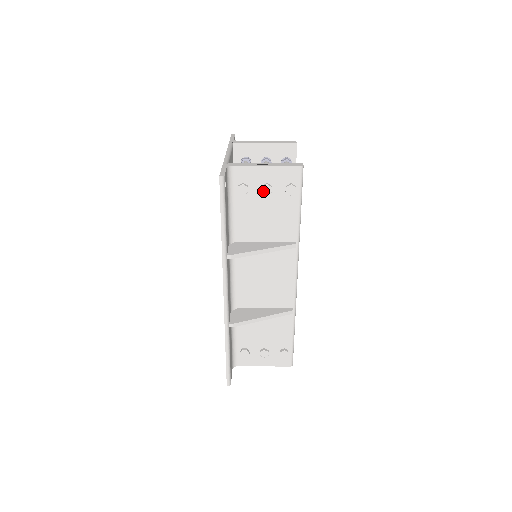
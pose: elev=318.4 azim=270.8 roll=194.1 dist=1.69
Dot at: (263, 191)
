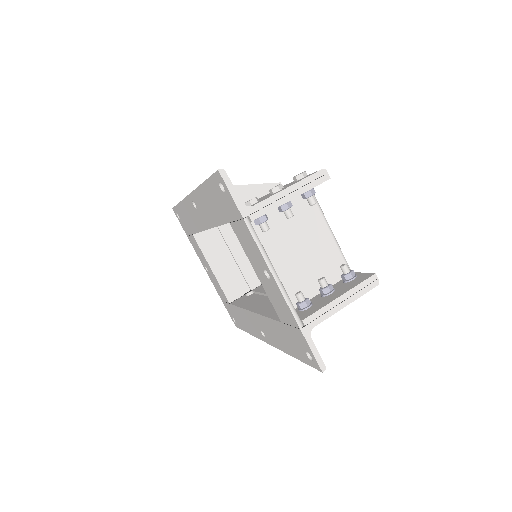
Dot at: occluded
